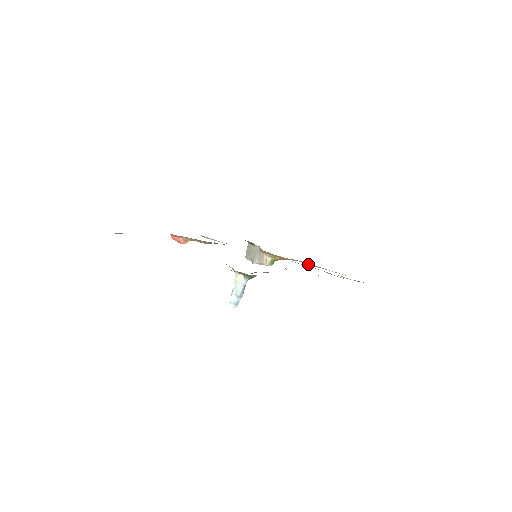
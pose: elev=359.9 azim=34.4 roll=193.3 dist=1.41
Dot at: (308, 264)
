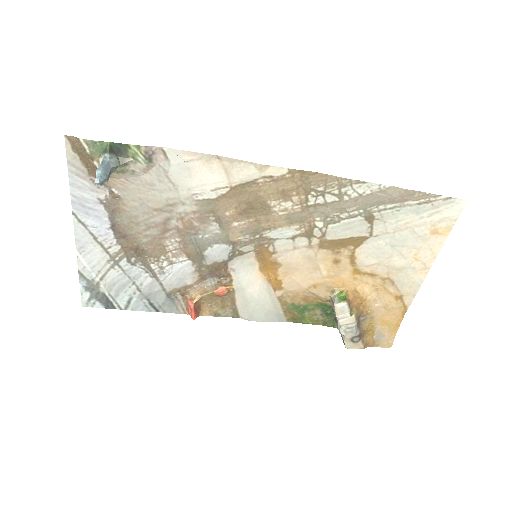
Dot at: (412, 286)
